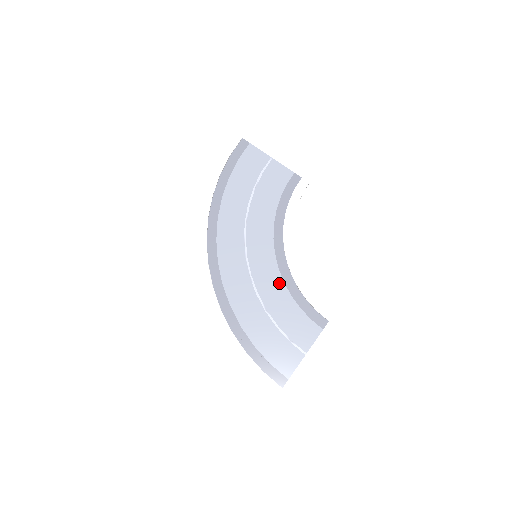
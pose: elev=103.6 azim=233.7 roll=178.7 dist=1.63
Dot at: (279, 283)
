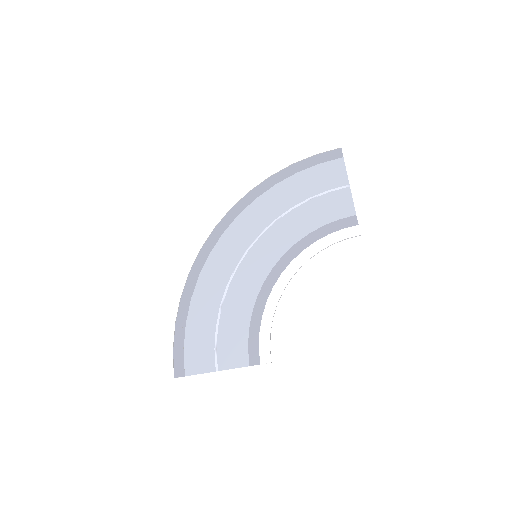
Dot at: (252, 295)
